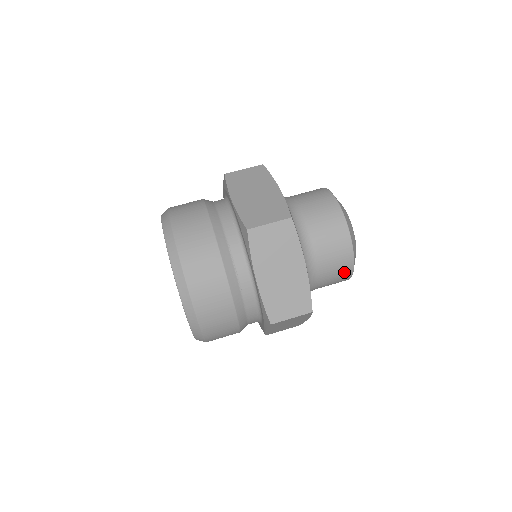
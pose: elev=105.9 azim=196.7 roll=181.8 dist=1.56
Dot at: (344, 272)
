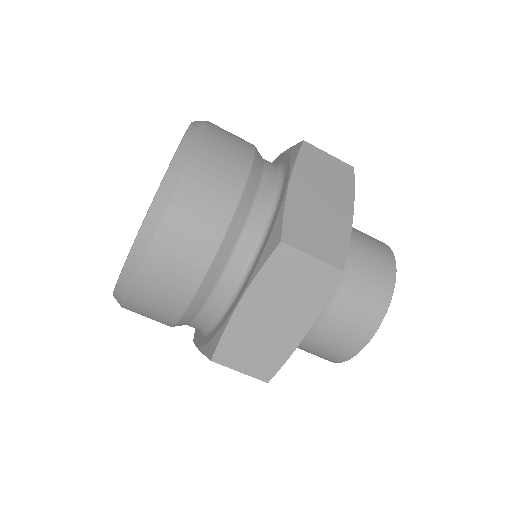
Dot at: (333, 356)
